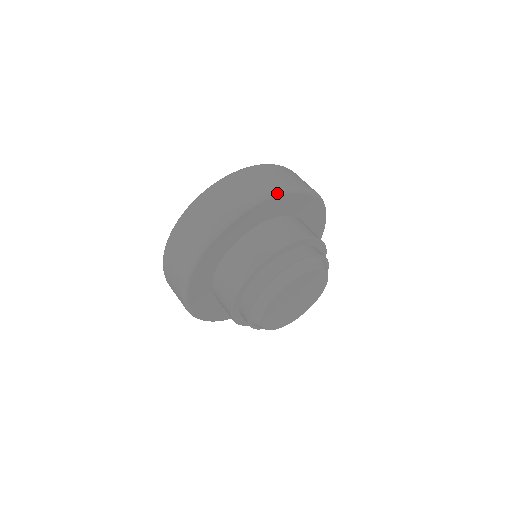
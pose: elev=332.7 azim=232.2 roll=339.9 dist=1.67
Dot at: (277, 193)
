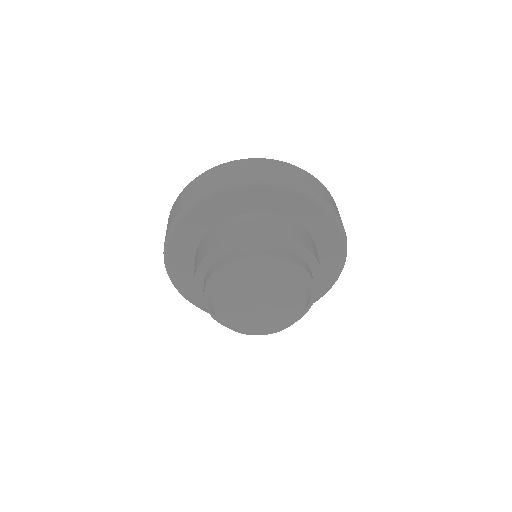
Dot at: (263, 183)
